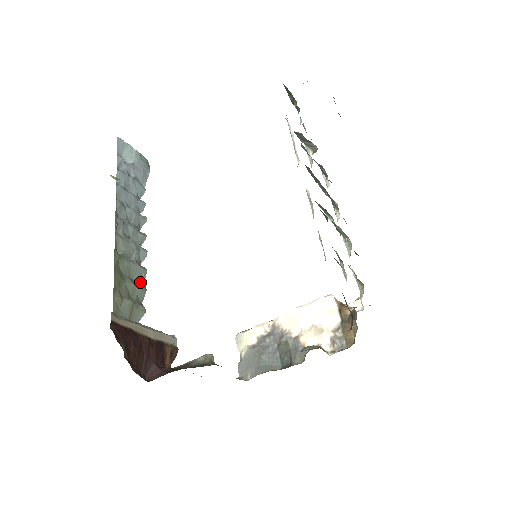
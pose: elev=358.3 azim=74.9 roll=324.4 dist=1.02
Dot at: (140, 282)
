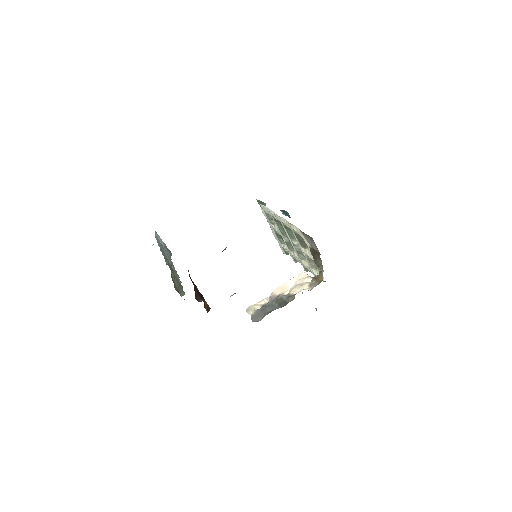
Dot at: occluded
